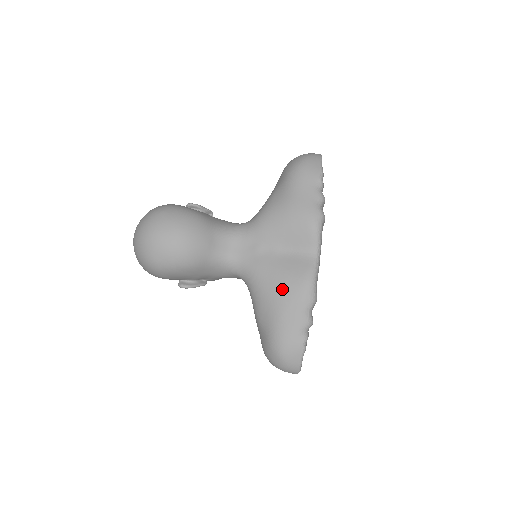
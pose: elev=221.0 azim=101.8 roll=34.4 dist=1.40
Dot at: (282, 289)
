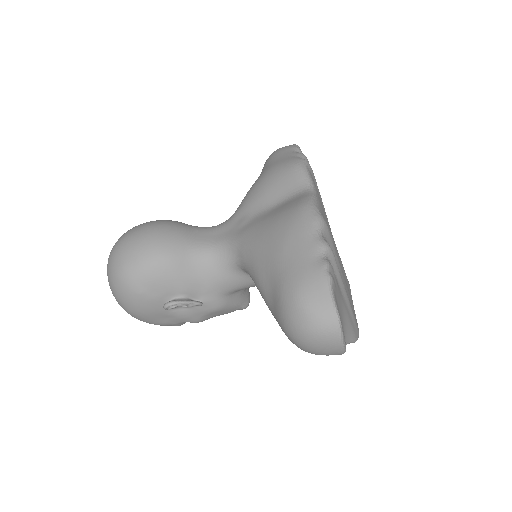
Dot at: (276, 227)
